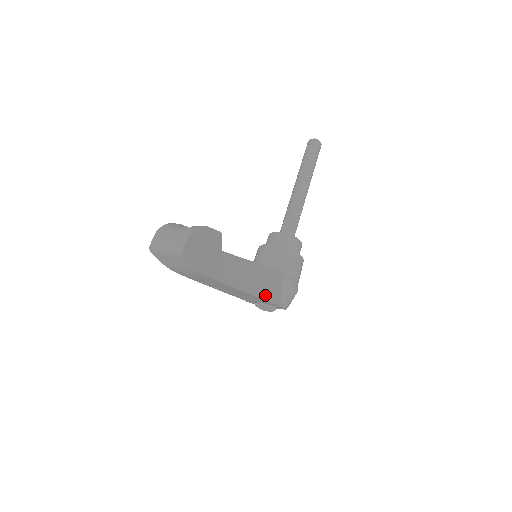
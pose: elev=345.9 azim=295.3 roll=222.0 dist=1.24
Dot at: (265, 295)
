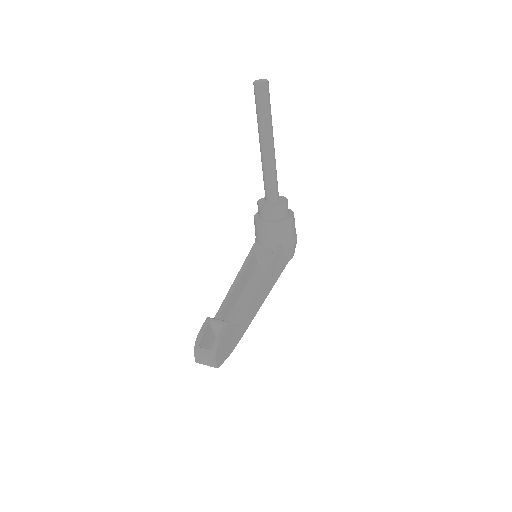
Dot at: (274, 280)
